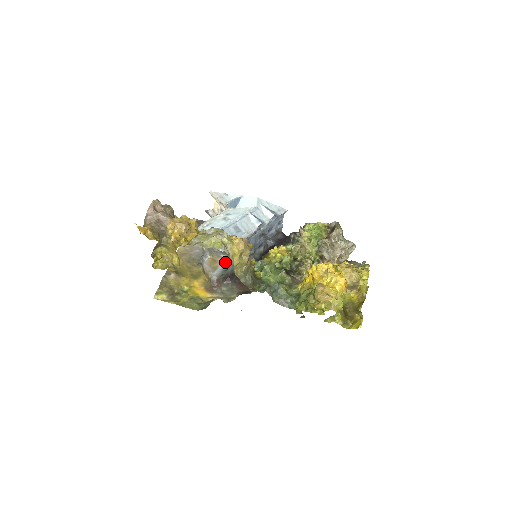
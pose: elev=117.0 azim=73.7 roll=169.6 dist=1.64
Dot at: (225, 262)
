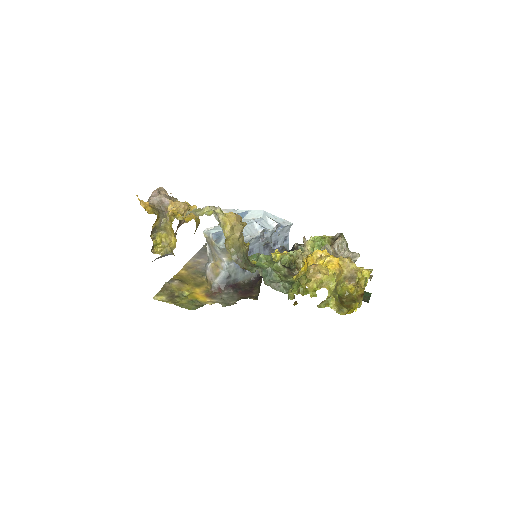
Dot at: (227, 268)
